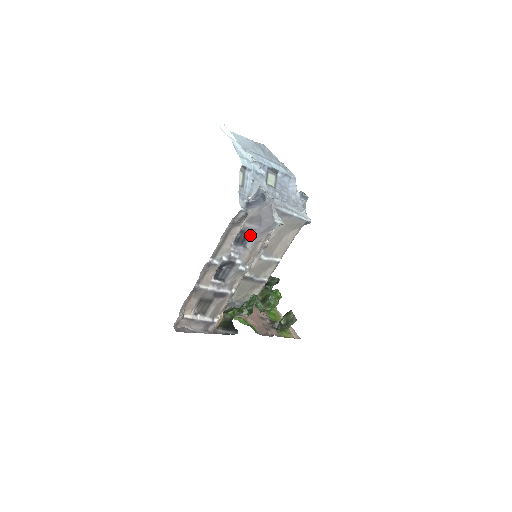
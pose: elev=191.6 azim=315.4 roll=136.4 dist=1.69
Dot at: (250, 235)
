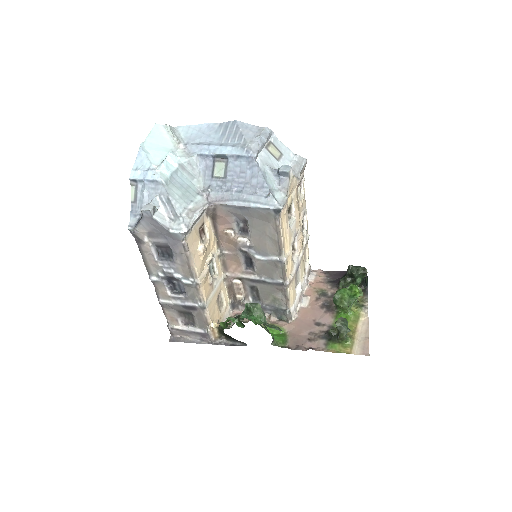
Dot at: (171, 248)
